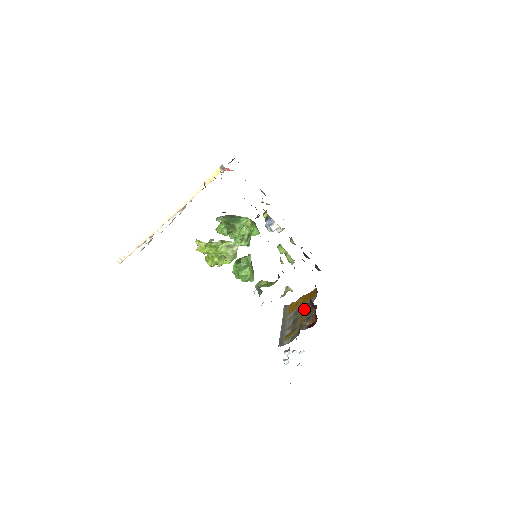
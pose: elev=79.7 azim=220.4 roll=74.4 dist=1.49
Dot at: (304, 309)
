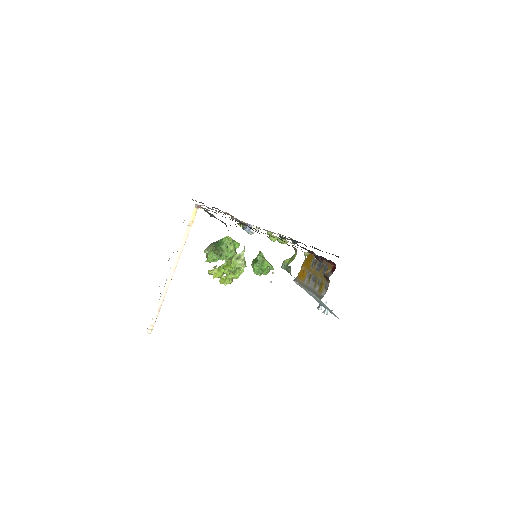
Dot at: (314, 268)
